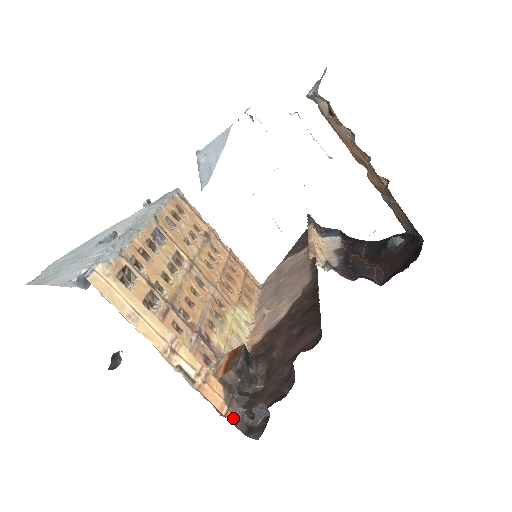
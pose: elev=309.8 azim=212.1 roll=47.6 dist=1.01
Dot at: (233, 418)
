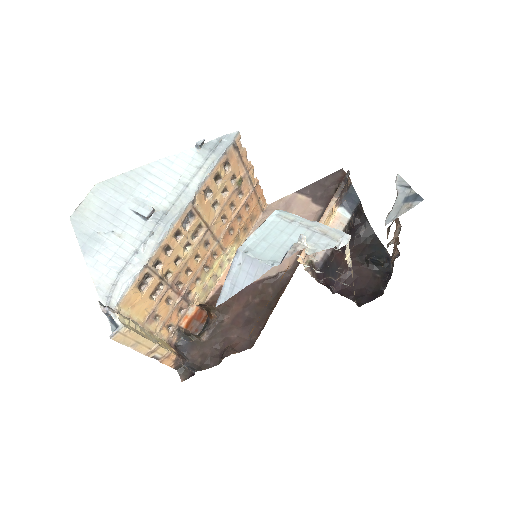
Dot at: (174, 366)
